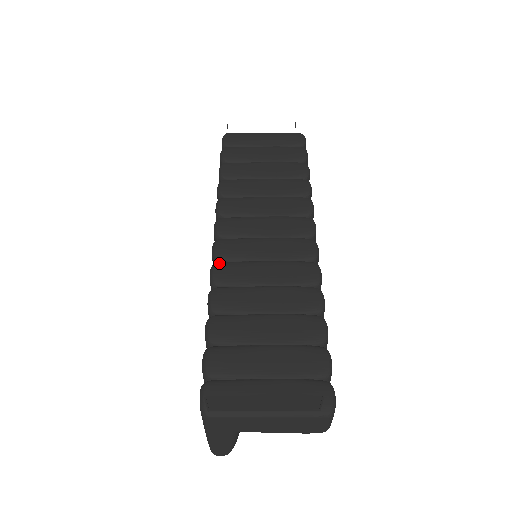
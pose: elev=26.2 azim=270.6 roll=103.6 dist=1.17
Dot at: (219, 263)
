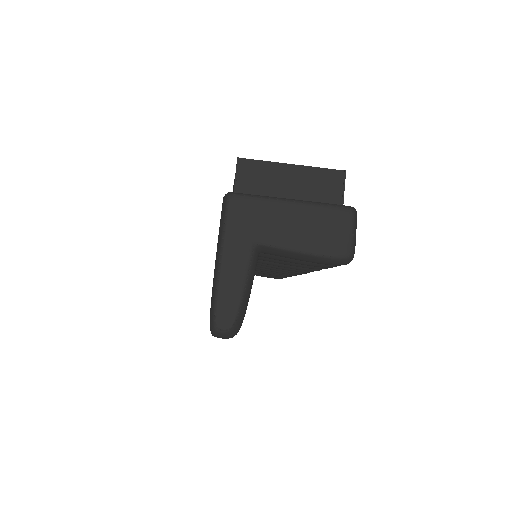
Dot at: occluded
